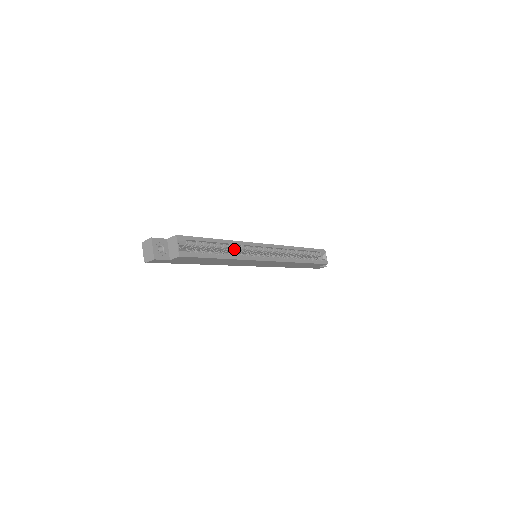
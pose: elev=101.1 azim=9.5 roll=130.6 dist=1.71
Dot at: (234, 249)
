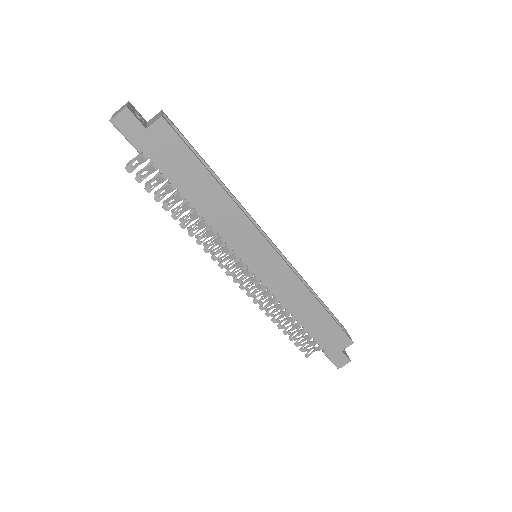
Dot at: occluded
